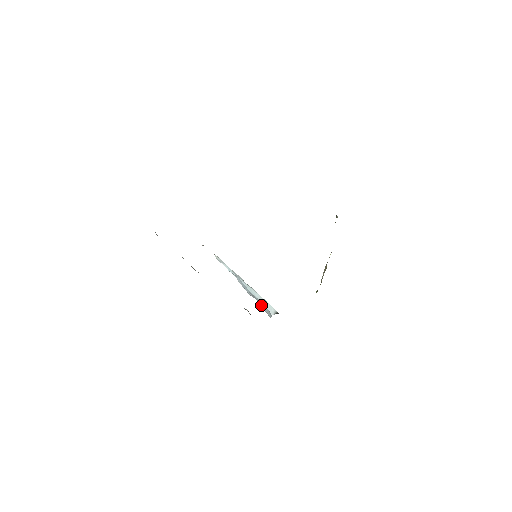
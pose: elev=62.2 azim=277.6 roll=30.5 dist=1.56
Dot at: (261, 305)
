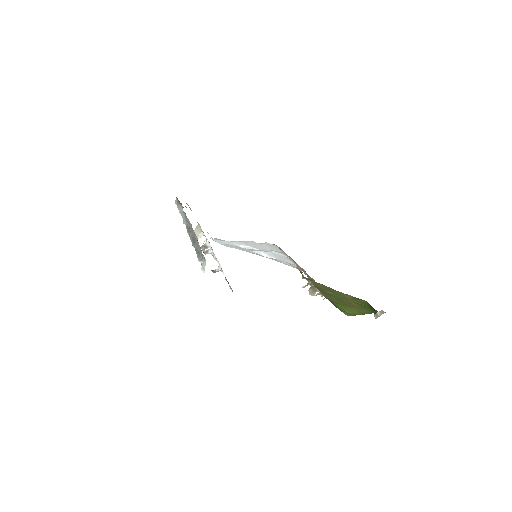
Dot at: occluded
